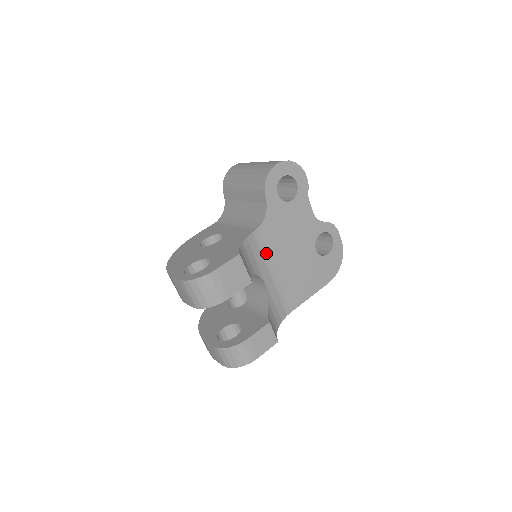
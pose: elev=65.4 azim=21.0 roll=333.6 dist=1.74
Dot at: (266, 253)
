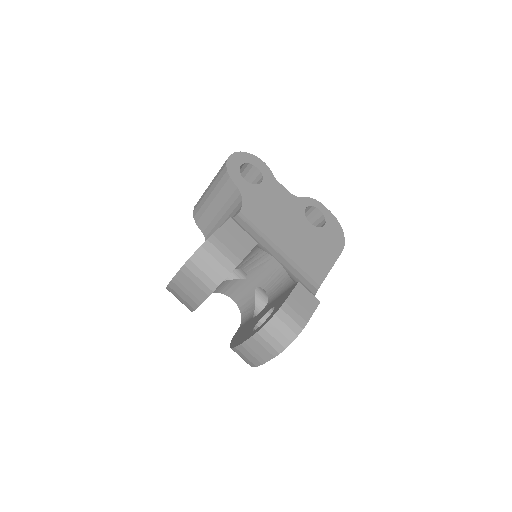
Dot at: (261, 232)
